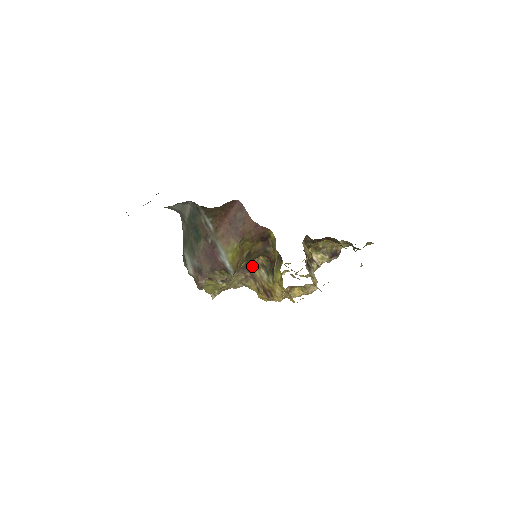
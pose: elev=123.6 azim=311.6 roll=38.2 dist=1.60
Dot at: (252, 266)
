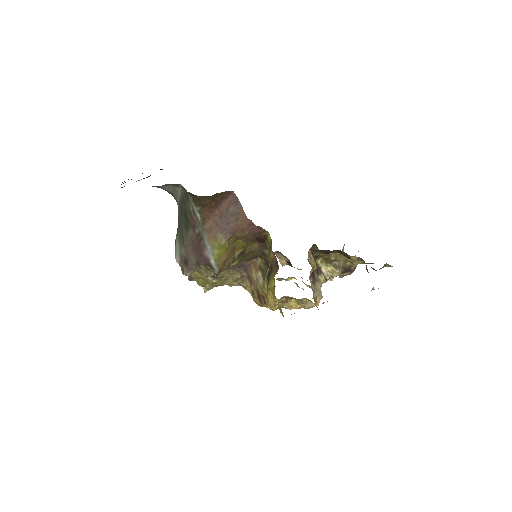
Dot at: (250, 266)
